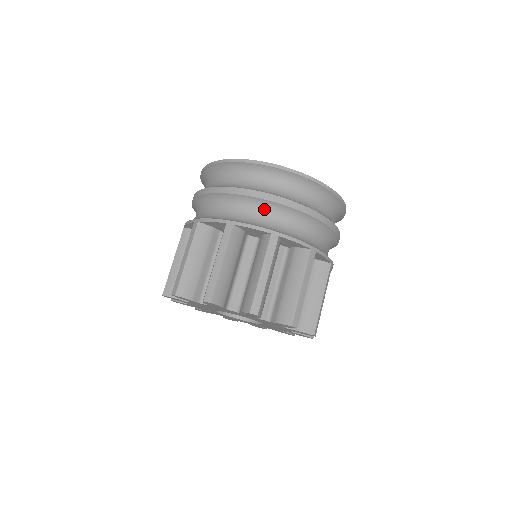
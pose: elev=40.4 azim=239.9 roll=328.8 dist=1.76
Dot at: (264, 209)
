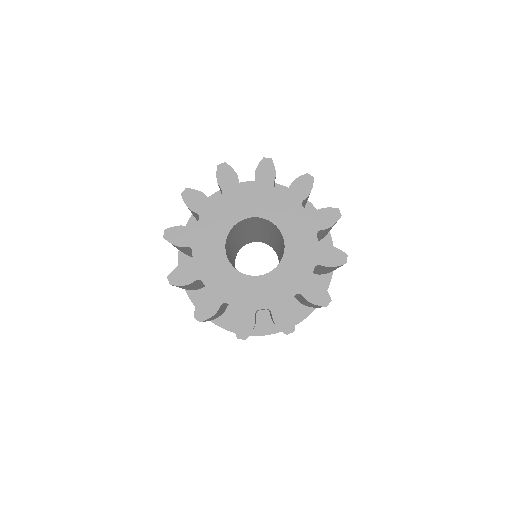
Dot at: occluded
